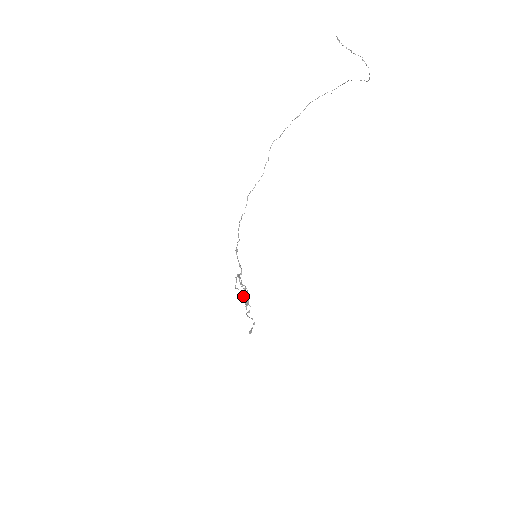
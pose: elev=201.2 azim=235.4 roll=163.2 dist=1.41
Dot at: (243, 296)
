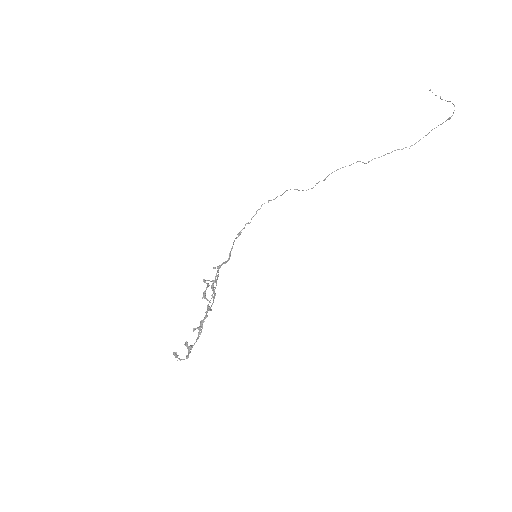
Dot at: (208, 286)
